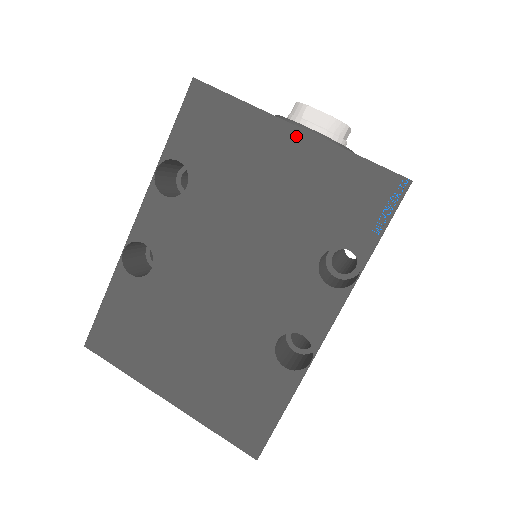
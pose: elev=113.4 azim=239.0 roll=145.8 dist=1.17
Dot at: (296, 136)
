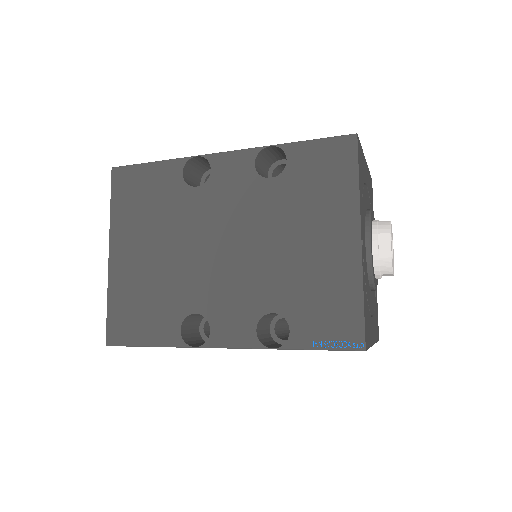
Dot at: (354, 243)
